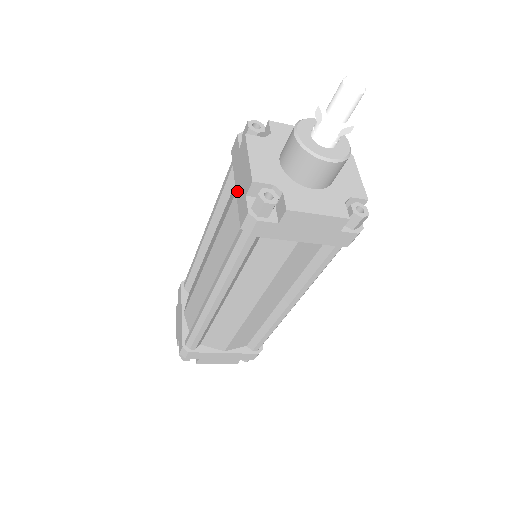
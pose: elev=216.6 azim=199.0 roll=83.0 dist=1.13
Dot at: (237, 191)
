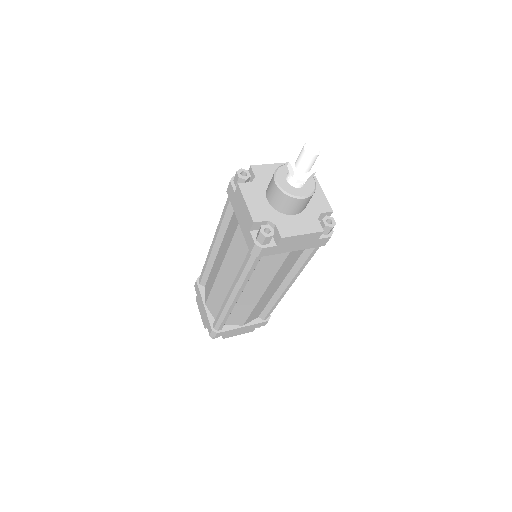
Dot at: (240, 225)
